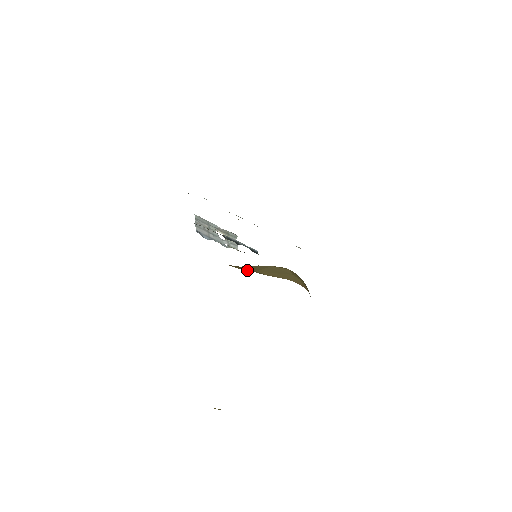
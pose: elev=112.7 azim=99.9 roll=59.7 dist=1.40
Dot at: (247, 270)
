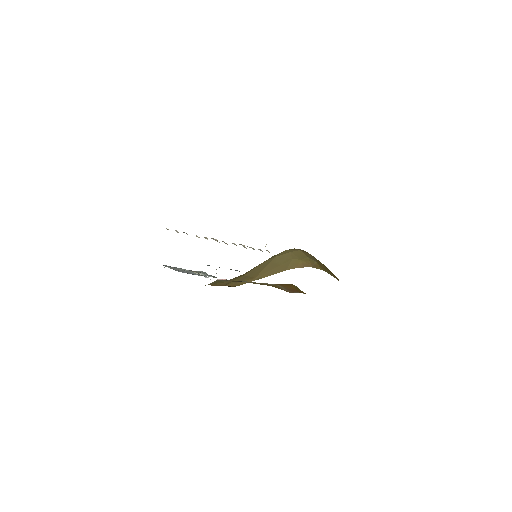
Dot at: (244, 283)
